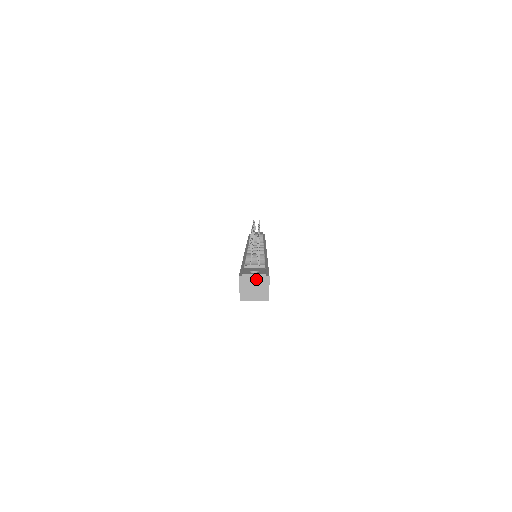
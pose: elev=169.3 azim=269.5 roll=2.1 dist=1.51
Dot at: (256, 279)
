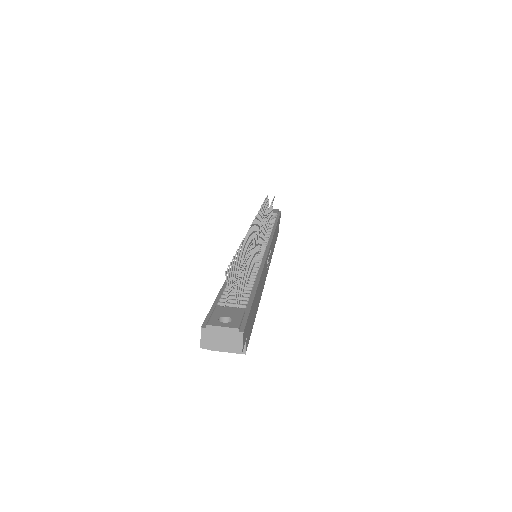
Dot at: (225, 333)
